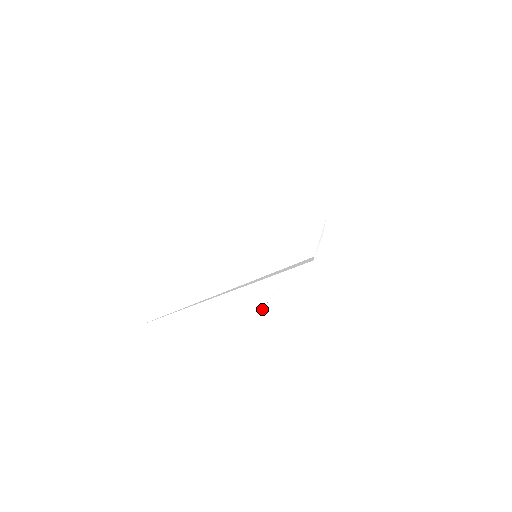
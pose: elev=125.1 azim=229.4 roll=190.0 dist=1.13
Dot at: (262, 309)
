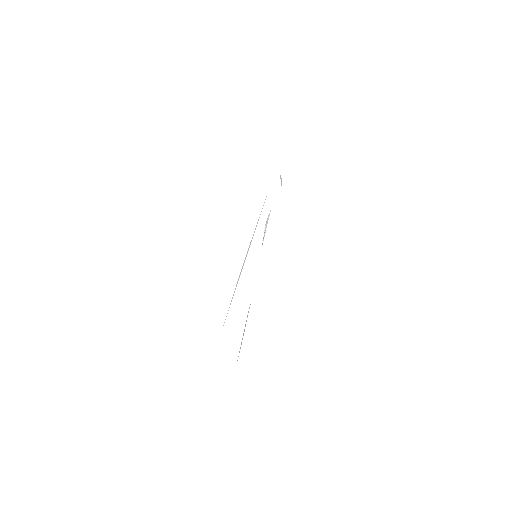
Dot at: (263, 236)
